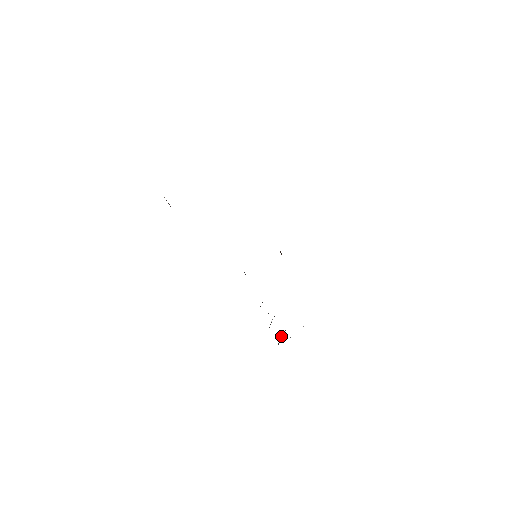
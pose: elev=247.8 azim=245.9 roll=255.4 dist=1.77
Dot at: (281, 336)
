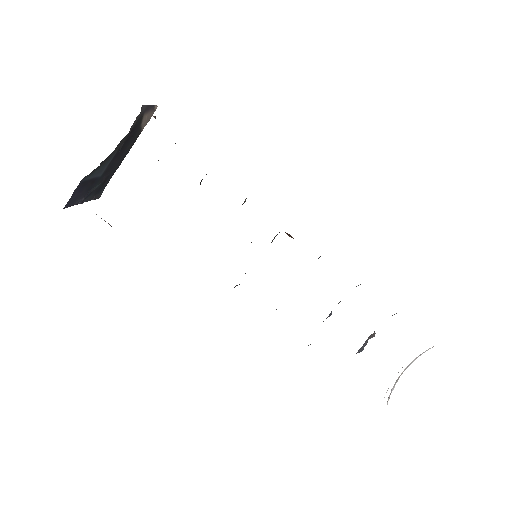
Dot at: occluded
